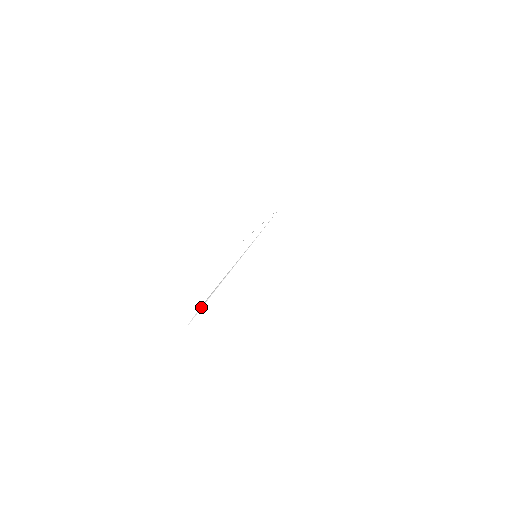
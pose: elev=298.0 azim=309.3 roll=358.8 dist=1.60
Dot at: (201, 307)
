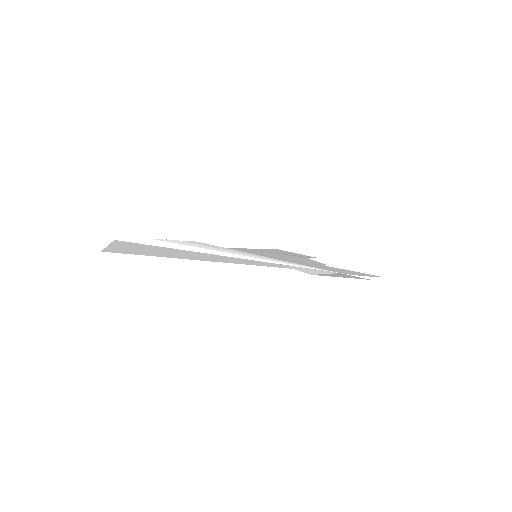
Dot at: (169, 242)
